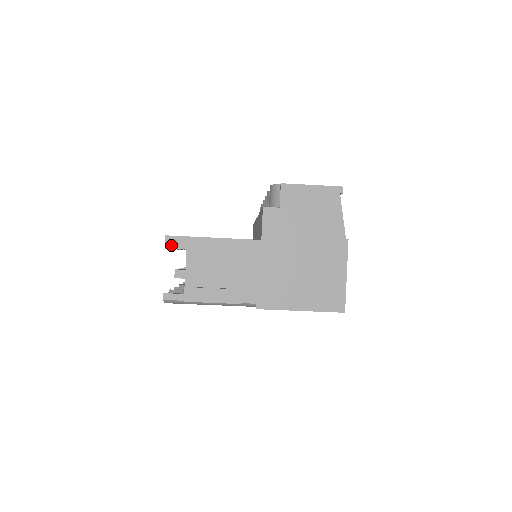
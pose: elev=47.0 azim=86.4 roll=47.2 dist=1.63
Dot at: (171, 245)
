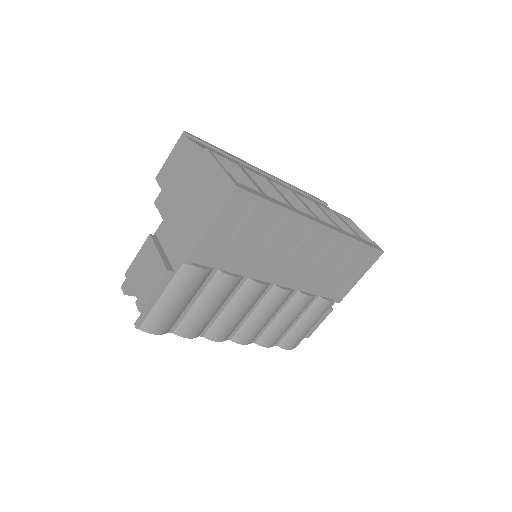
Dot at: (125, 289)
